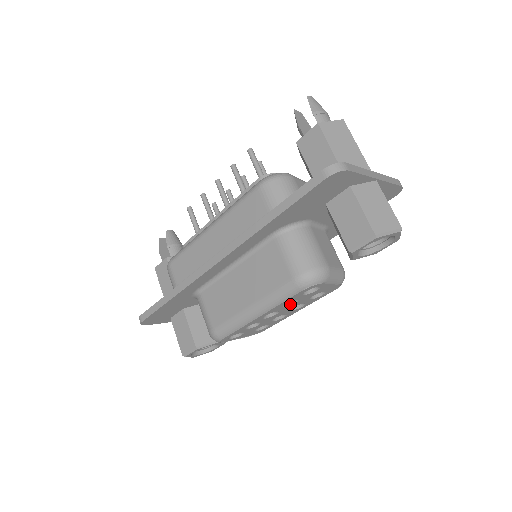
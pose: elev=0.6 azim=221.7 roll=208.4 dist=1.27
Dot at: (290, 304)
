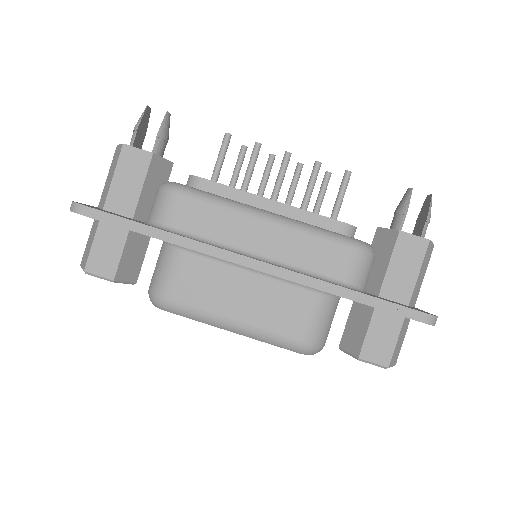
Dot at: occluded
